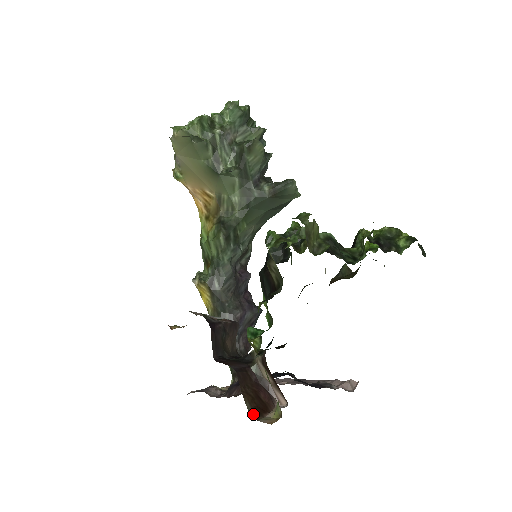
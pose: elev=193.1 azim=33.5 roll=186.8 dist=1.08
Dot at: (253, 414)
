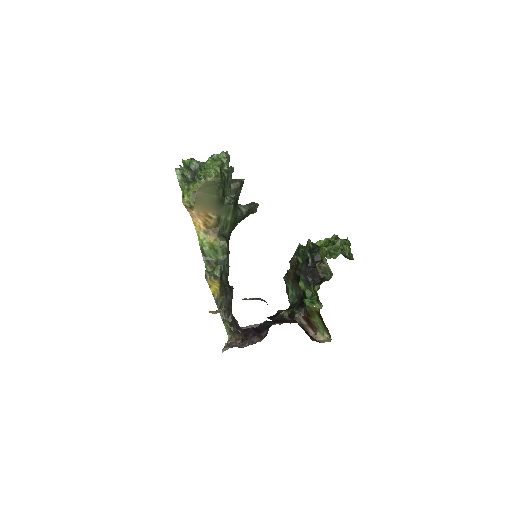
Dot at: (316, 341)
